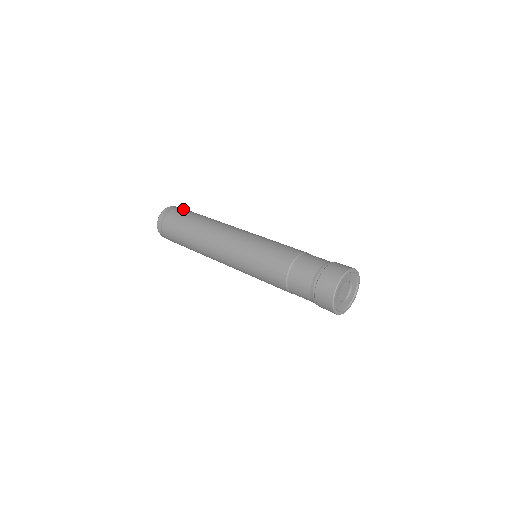
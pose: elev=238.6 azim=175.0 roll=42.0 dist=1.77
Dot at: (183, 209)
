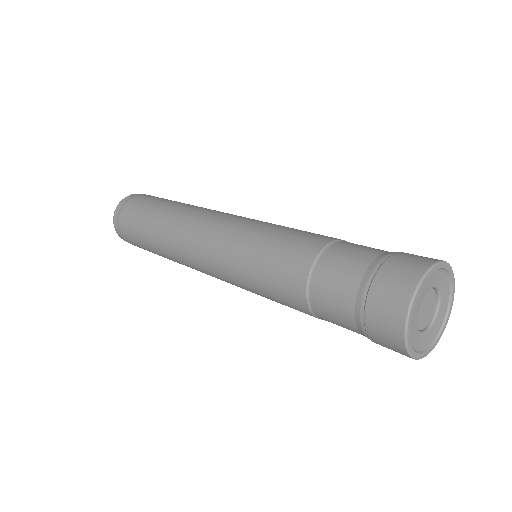
Dot at: occluded
